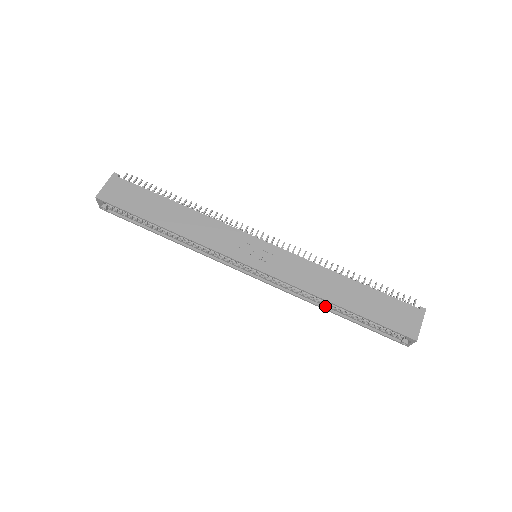
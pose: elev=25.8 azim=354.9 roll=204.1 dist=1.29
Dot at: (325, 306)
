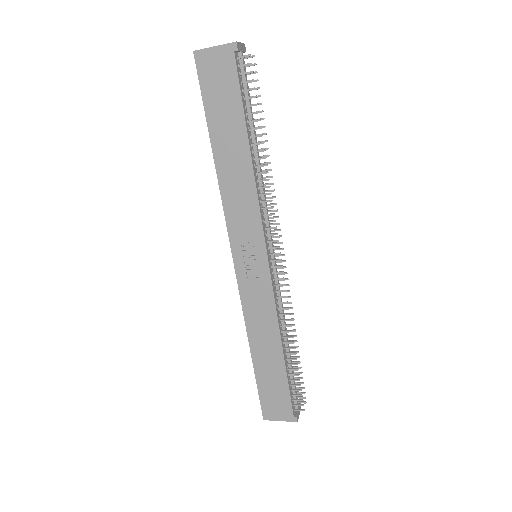
Dot at: occluded
